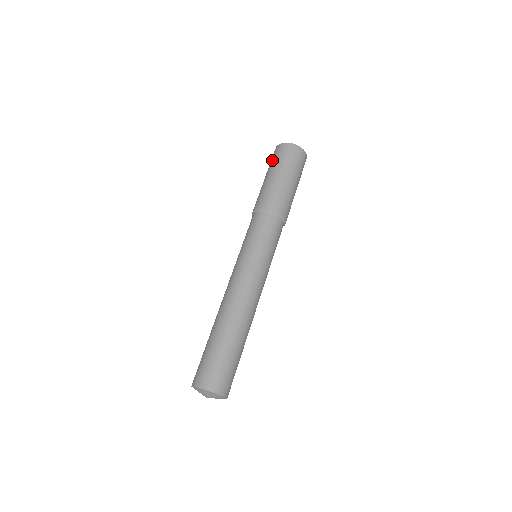
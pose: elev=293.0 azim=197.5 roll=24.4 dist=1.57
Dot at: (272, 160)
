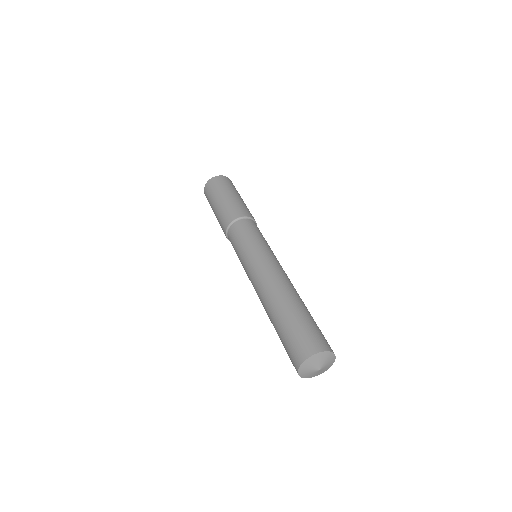
Dot at: (209, 195)
